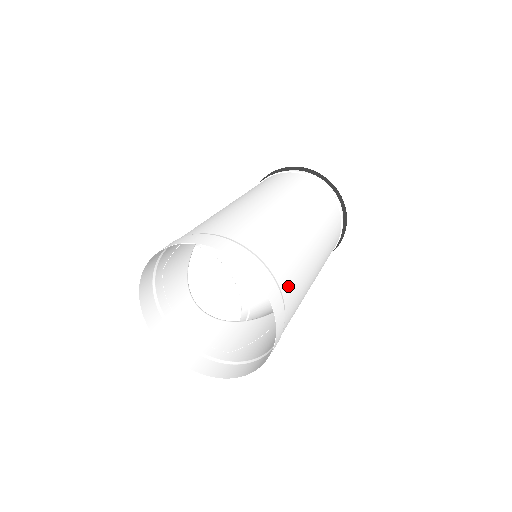
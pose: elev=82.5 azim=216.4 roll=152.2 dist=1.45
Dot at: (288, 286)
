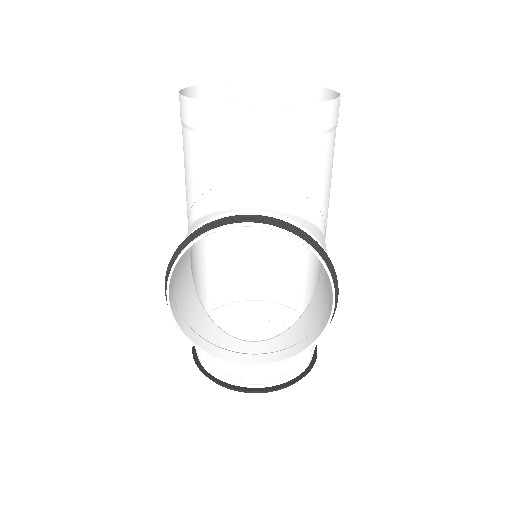
Dot at: occluded
